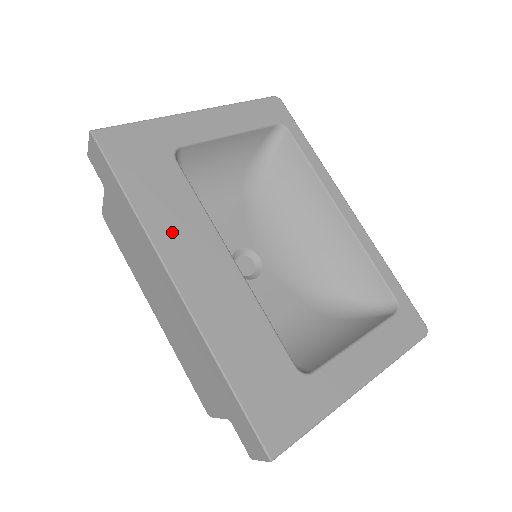
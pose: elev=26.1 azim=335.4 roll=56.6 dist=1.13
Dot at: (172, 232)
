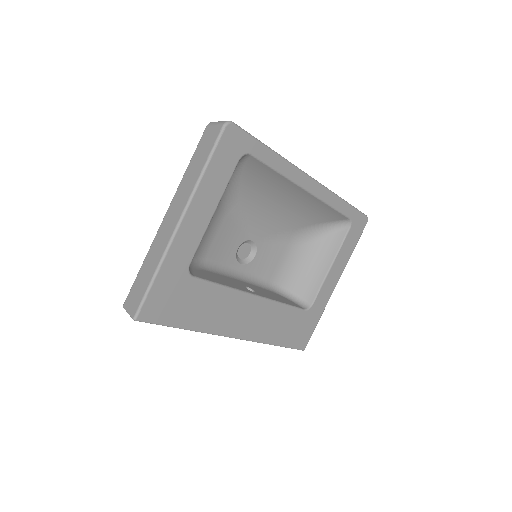
Dot at: (220, 319)
